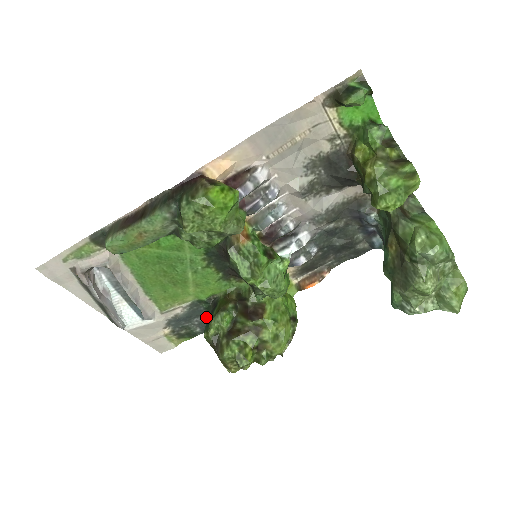
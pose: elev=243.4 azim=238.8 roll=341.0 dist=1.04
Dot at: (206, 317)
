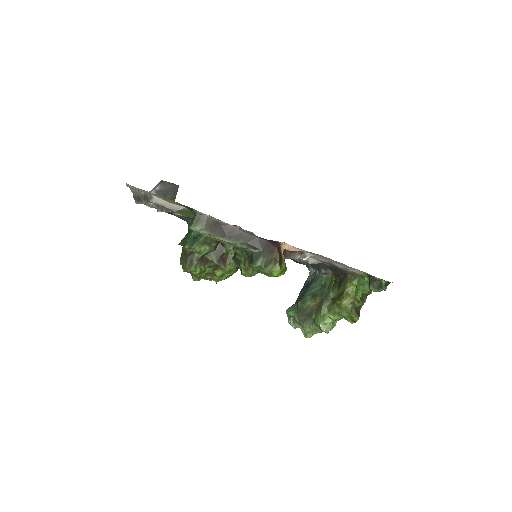
Dot at: (193, 231)
